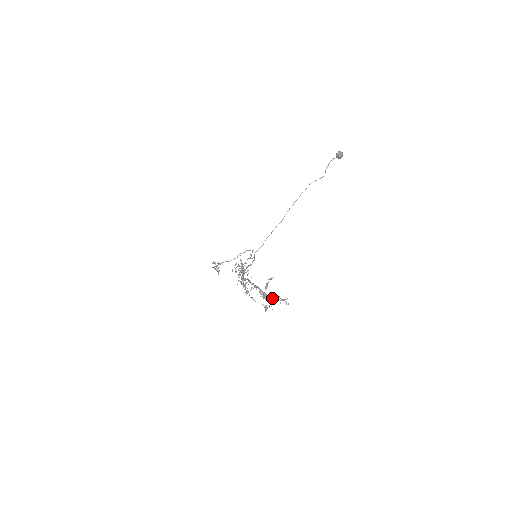
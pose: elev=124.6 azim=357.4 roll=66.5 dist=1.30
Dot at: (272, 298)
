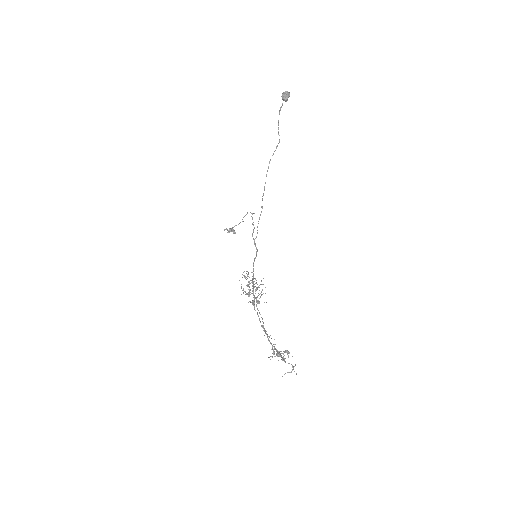
Dot at: (284, 358)
